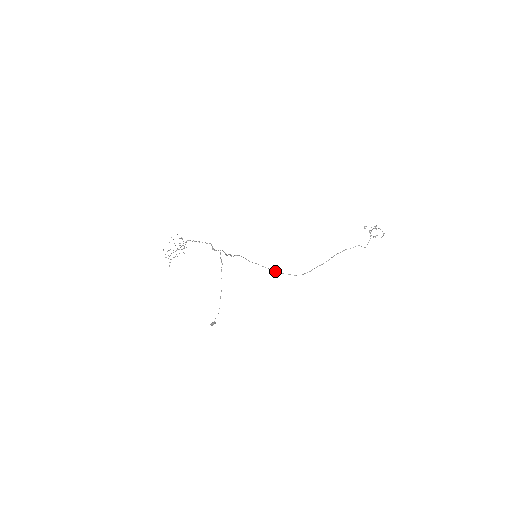
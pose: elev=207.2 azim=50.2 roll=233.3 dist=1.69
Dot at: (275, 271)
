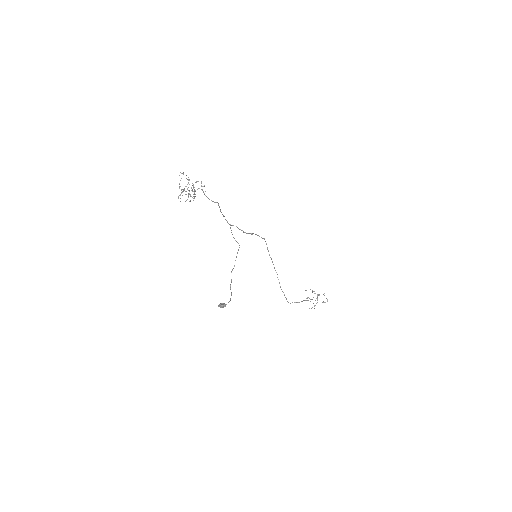
Dot at: occluded
